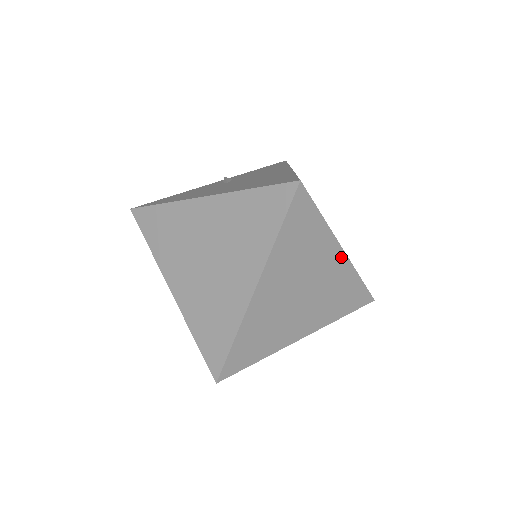
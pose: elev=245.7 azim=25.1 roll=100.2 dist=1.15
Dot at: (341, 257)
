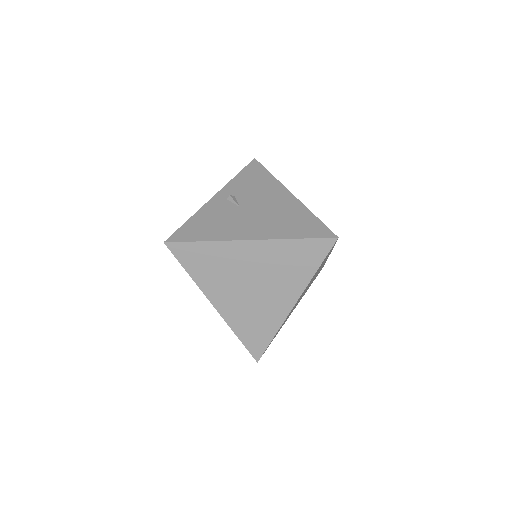
Dot at: (327, 258)
